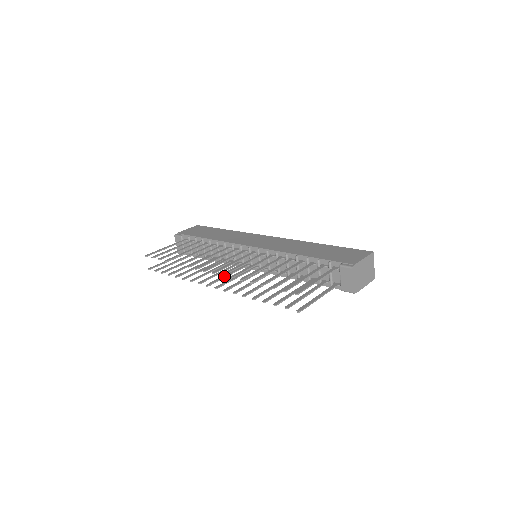
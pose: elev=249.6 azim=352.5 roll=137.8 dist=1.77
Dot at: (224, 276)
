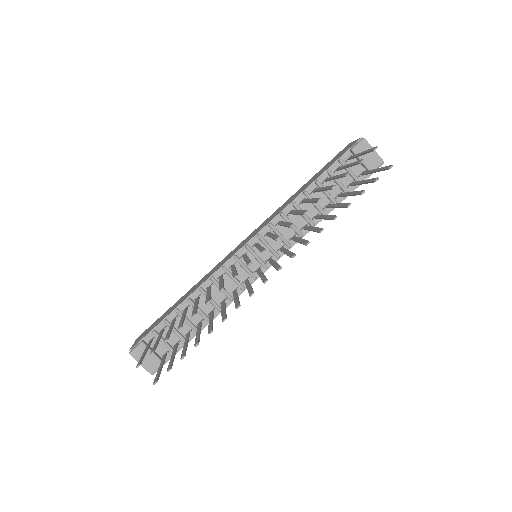
Dot at: (261, 275)
